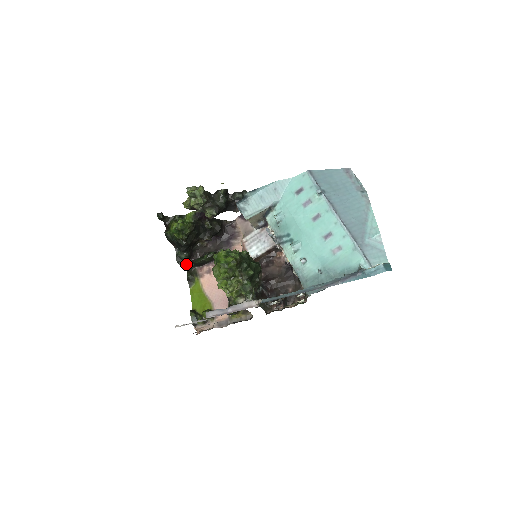
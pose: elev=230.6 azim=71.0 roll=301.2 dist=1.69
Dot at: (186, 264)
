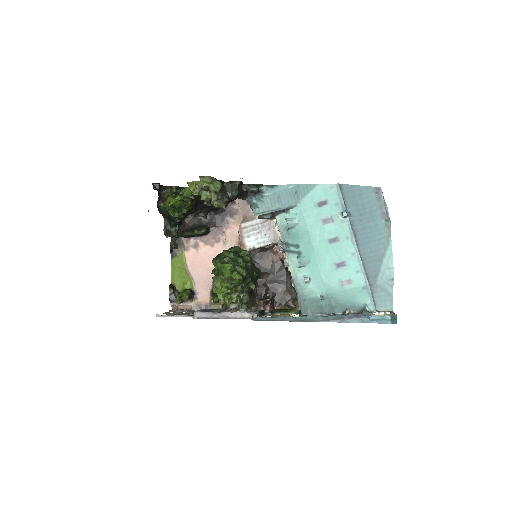
Dot at: occluded
